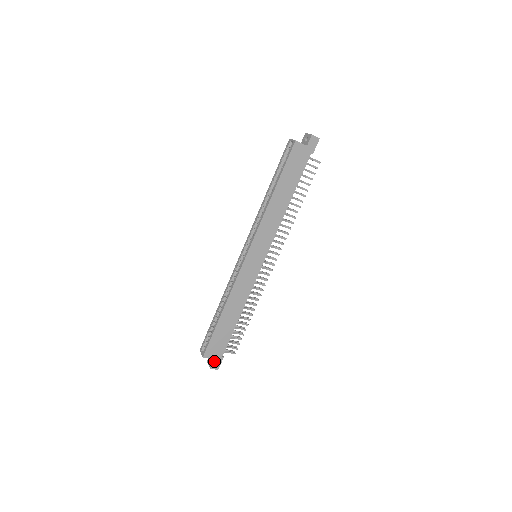
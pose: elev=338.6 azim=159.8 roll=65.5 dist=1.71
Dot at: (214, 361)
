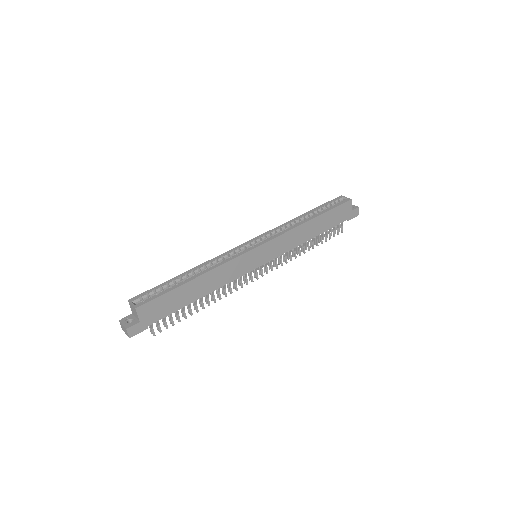
Dot at: (138, 324)
